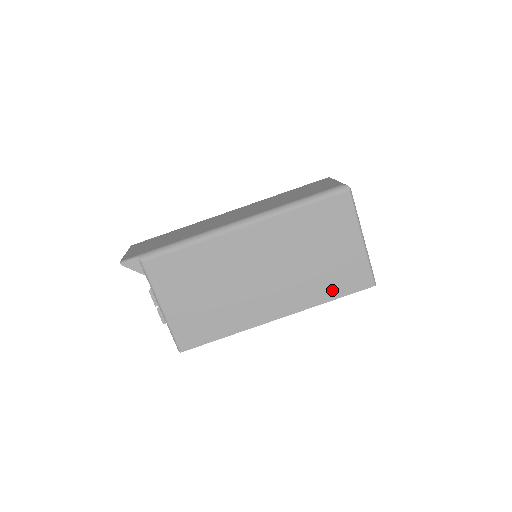
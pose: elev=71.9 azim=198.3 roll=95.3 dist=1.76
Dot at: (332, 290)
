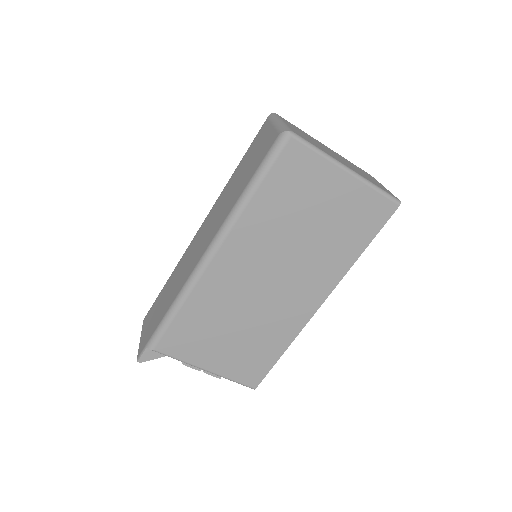
Dot at: (355, 243)
